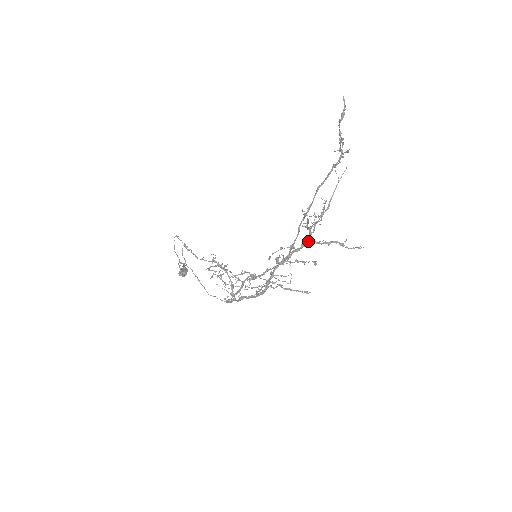
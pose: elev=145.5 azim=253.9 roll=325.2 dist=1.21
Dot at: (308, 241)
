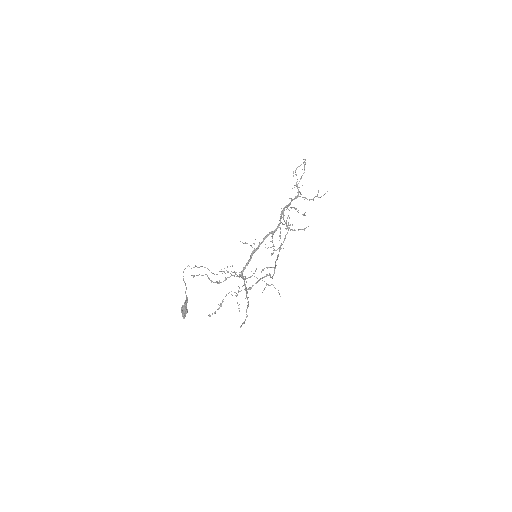
Dot at: (298, 196)
